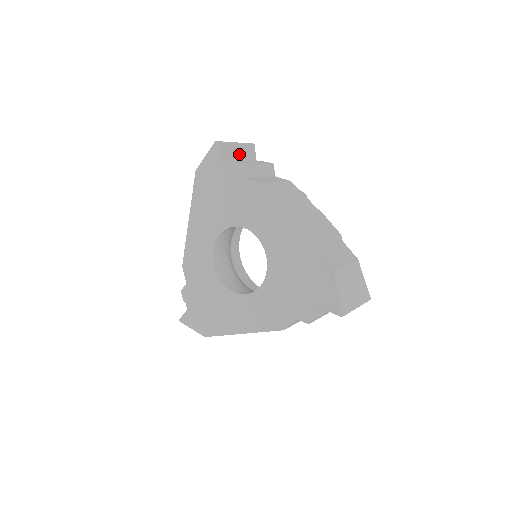
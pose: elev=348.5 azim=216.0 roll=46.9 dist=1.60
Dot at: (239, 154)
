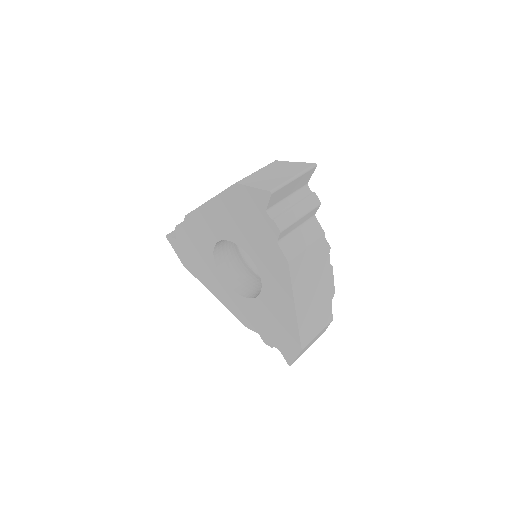
Dot at: (291, 189)
